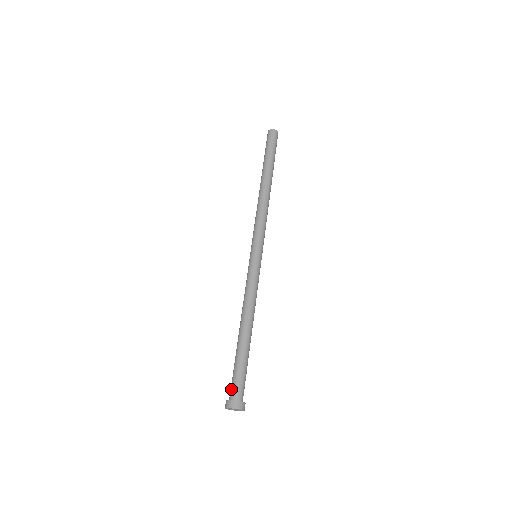
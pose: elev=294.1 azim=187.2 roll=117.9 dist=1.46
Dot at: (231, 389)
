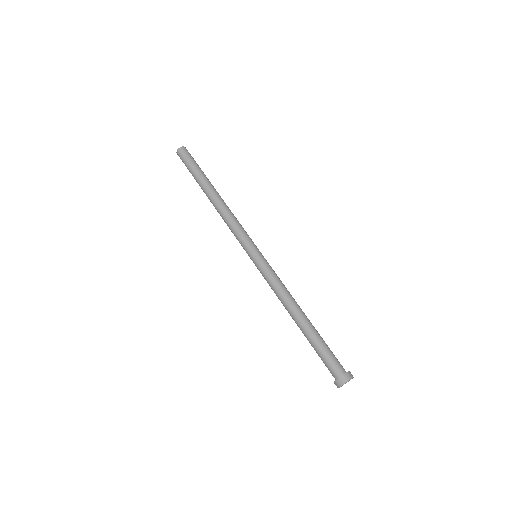
Dot at: (330, 370)
